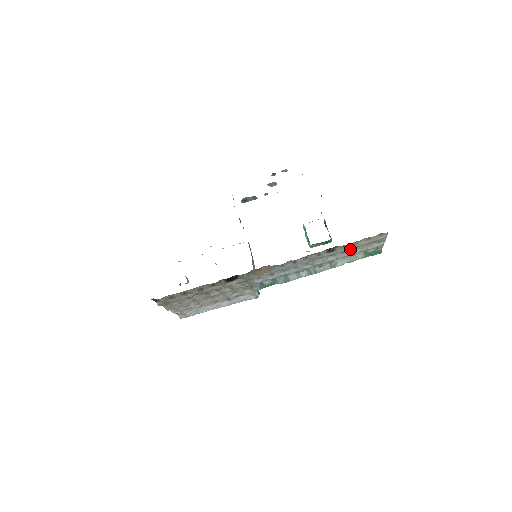
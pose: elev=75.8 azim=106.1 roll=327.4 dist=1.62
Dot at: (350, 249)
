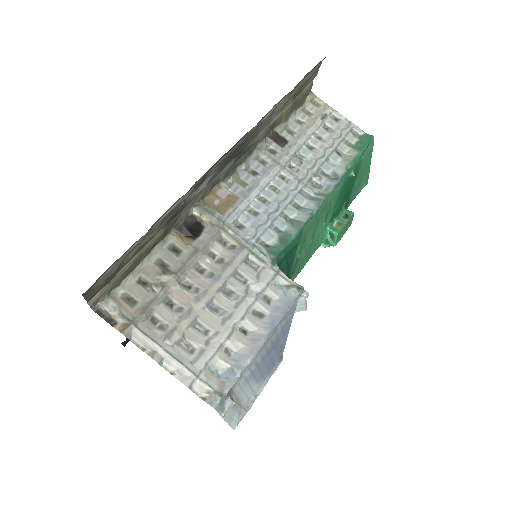
Dot at: (312, 139)
